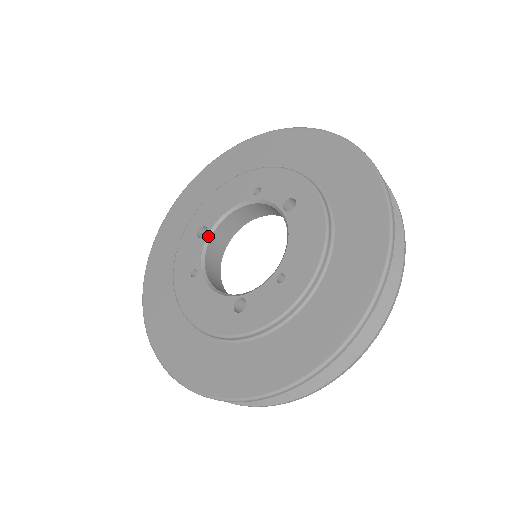
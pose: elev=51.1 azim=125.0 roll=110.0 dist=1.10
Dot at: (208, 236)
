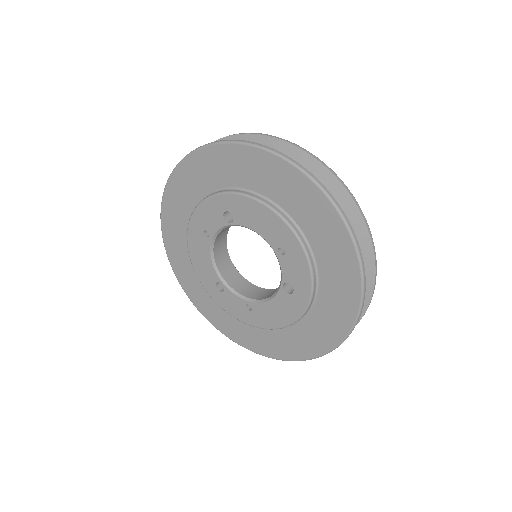
Dot at: (225, 284)
